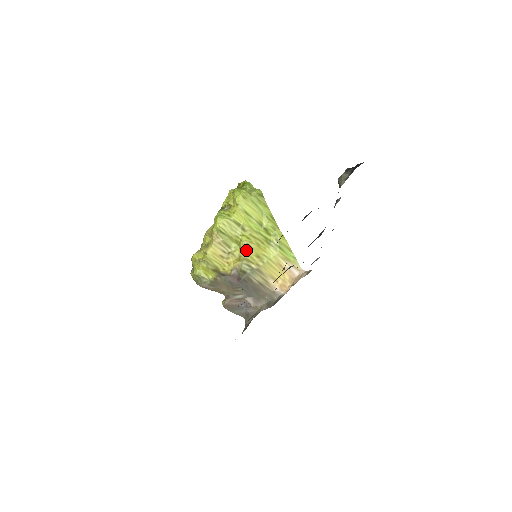
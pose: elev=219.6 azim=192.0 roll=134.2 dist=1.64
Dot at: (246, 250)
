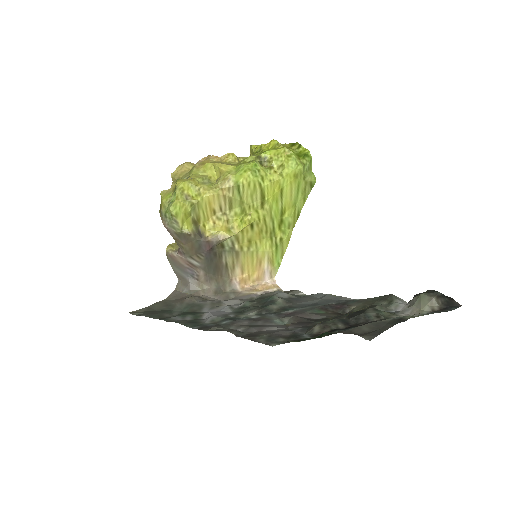
Dot at: (246, 228)
